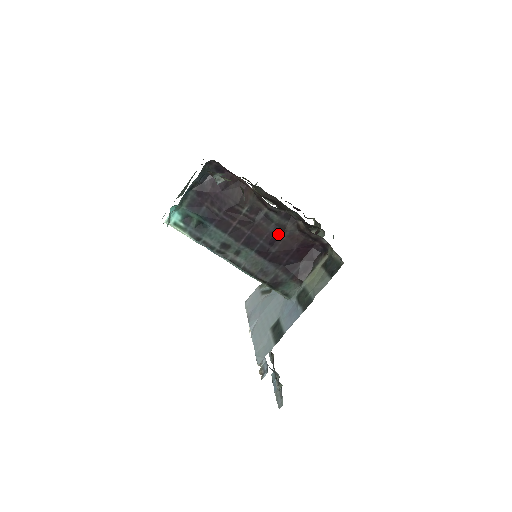
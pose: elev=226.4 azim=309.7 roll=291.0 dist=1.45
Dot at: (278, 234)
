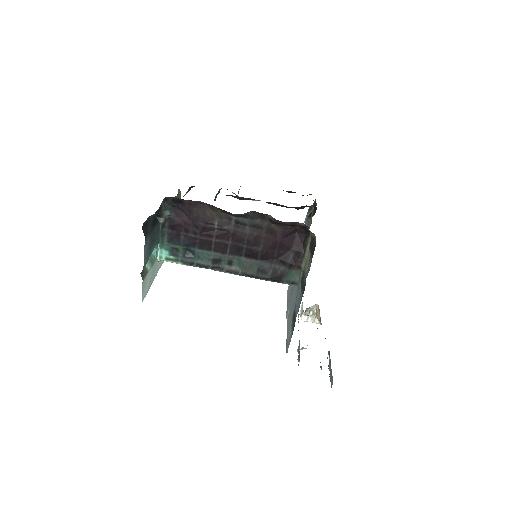
Dot at: (256, 234)
